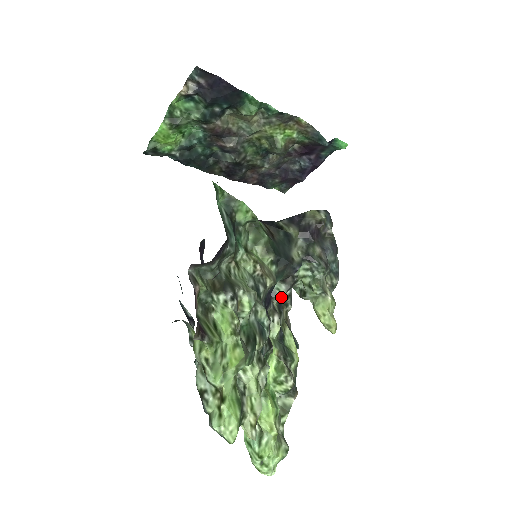
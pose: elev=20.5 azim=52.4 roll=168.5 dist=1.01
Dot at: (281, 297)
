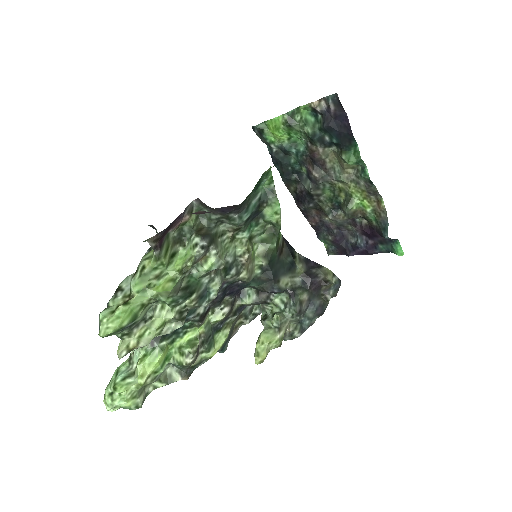
Dot at: (246, 303)
